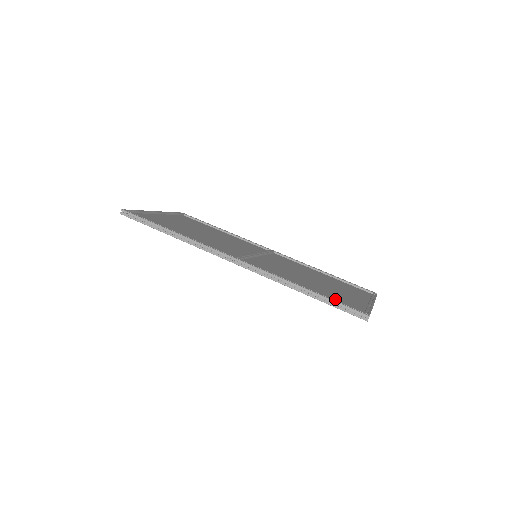
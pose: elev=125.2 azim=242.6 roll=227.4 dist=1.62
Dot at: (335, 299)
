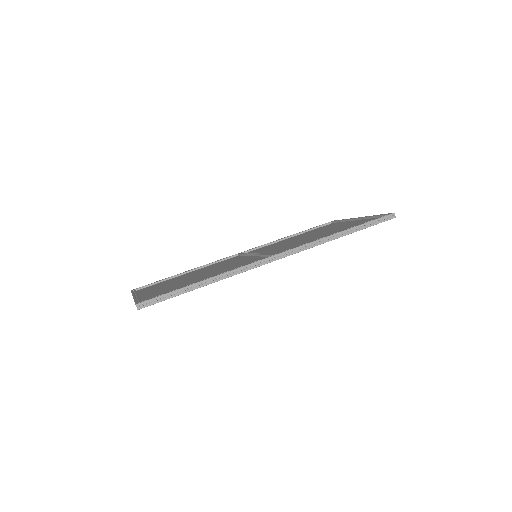
Dot at: occluded
